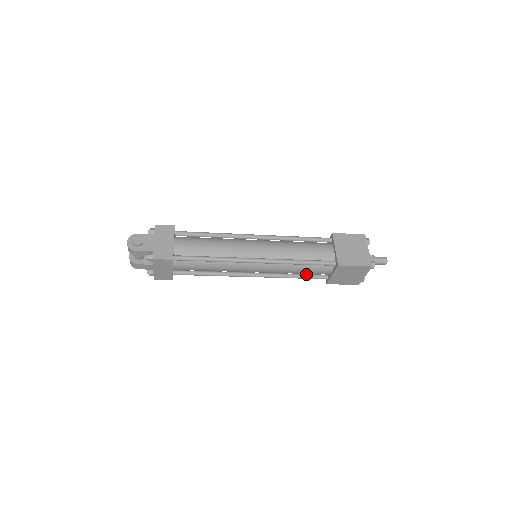
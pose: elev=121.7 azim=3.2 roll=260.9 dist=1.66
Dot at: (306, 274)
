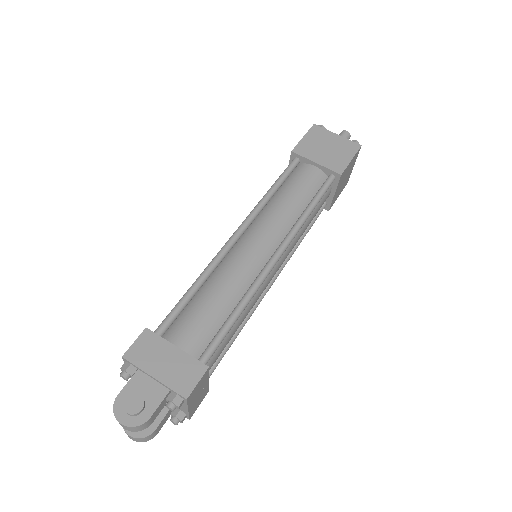
Dot at: occluded
